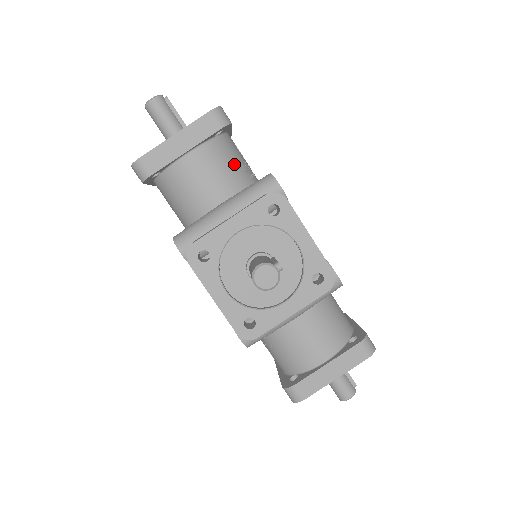
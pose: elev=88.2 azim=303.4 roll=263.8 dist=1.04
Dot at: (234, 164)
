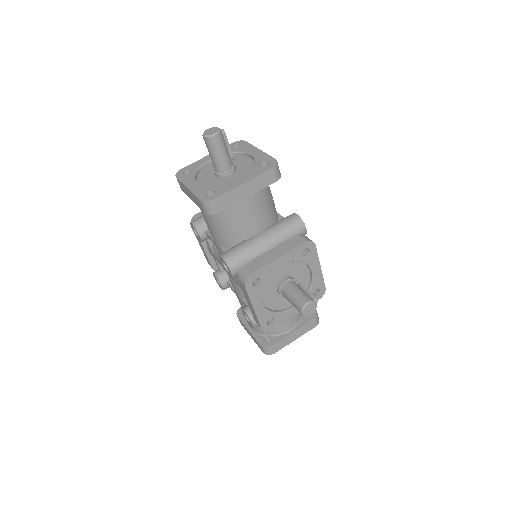
Dot at: (270, 200)
